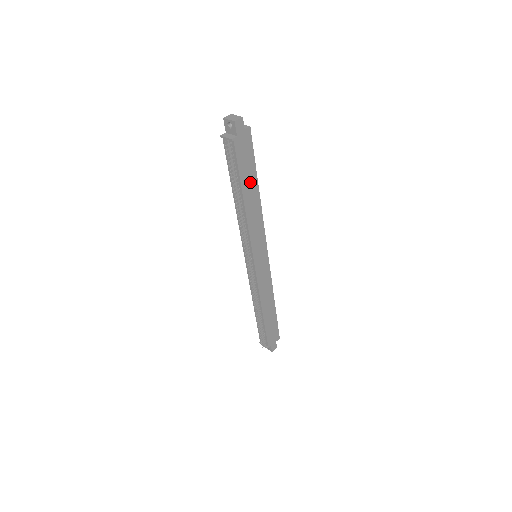
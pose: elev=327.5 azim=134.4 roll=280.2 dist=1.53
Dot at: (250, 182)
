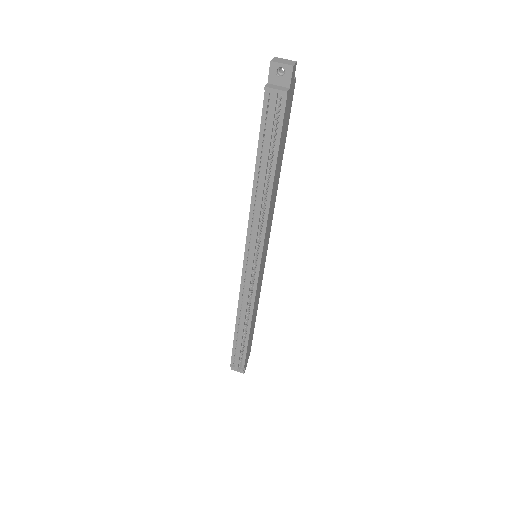
Dot at: (280, 156)
